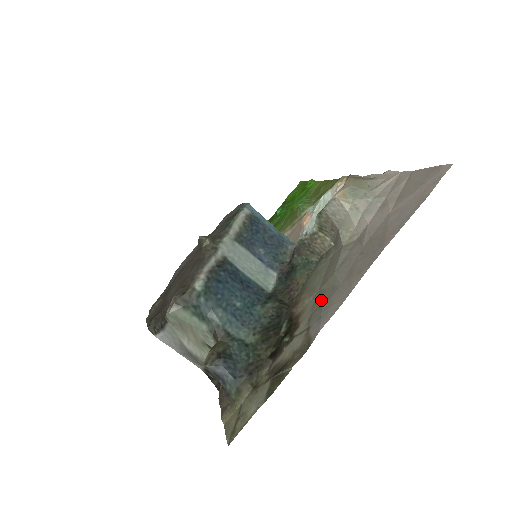
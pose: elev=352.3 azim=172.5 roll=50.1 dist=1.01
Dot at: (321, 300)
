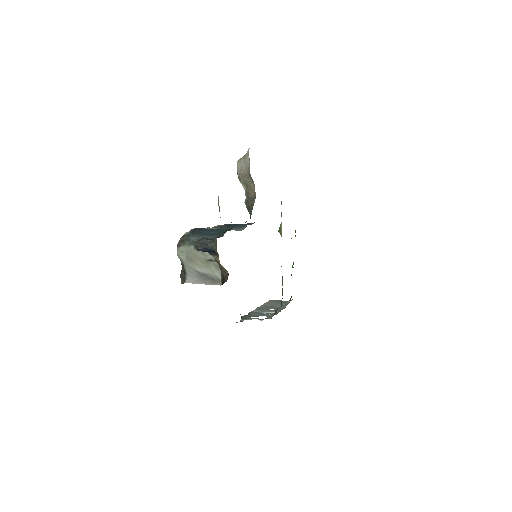
Dot at: occluded
